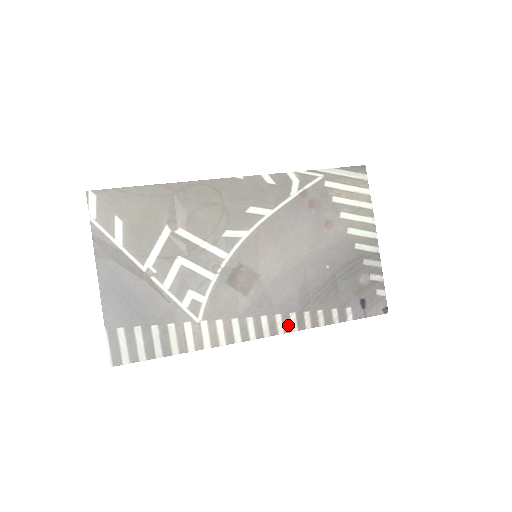
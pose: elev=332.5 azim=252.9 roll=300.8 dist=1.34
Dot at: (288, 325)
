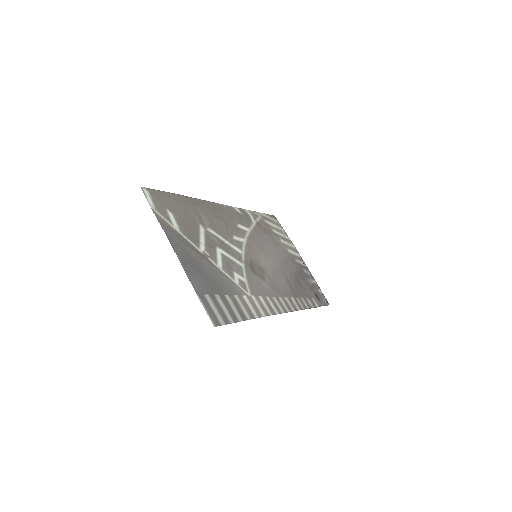
Dot at: (294, 306)
